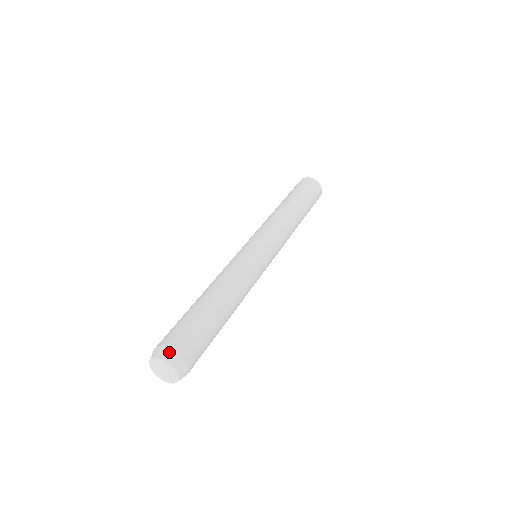
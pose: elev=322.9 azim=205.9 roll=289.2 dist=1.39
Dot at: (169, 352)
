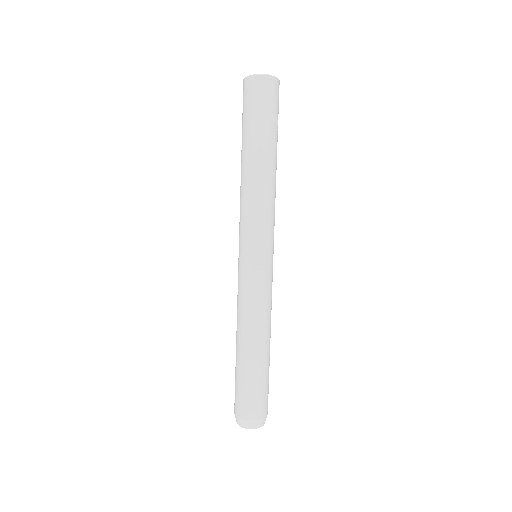
Dot at: (251, 423)
